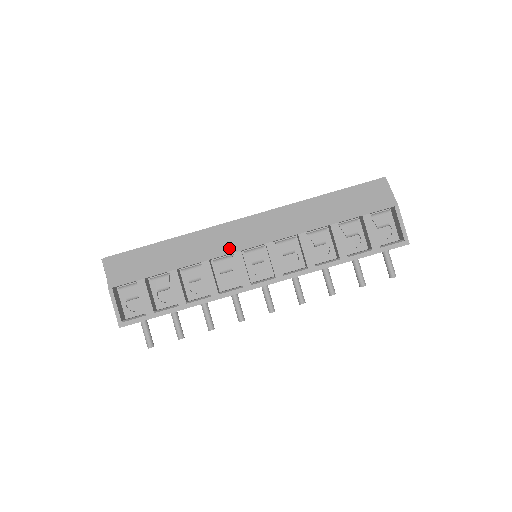
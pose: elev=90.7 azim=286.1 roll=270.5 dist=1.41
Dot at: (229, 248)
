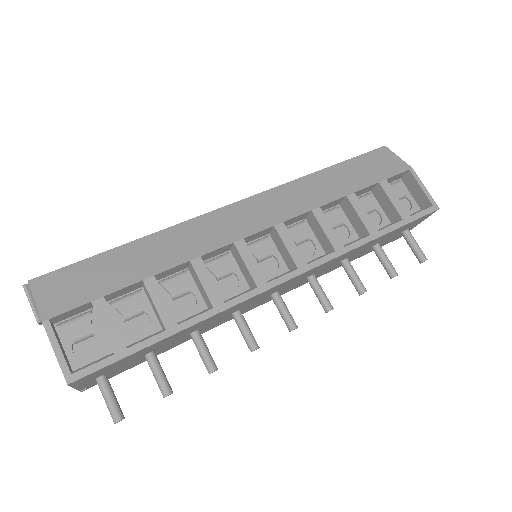
Dot at: (225, 238)
